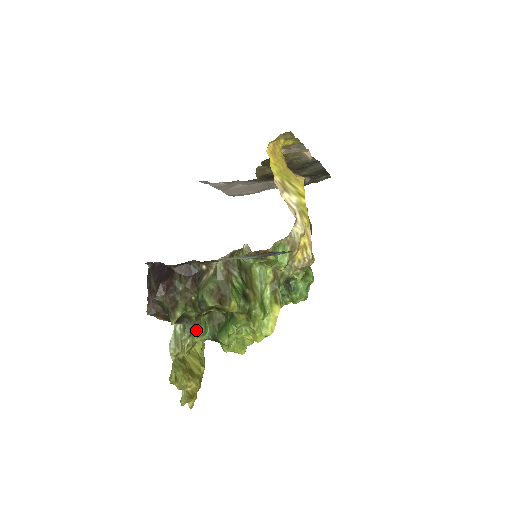
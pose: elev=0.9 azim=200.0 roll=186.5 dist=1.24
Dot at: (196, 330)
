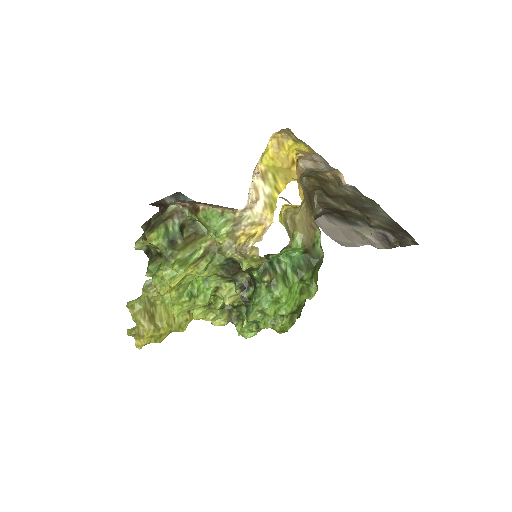
Dot at: (149, 265)
